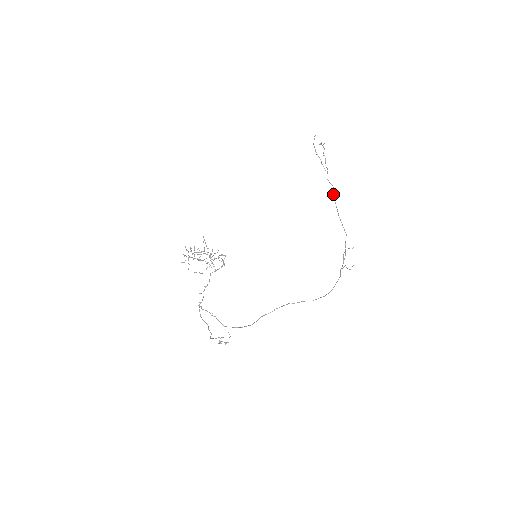
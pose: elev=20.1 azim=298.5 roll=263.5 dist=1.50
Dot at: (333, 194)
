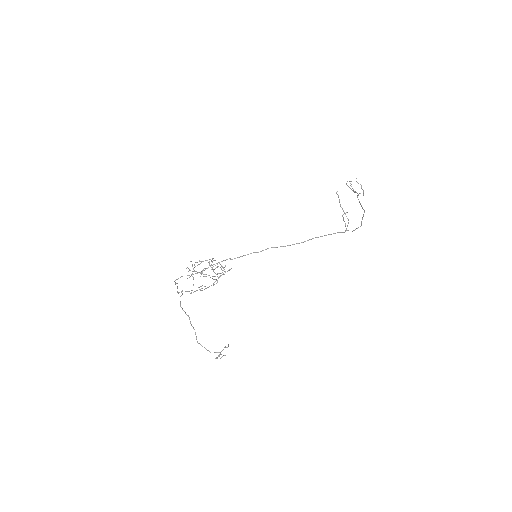
Dot at: occluded
